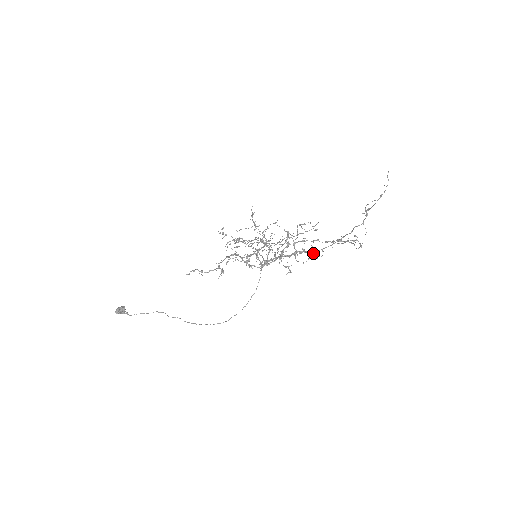
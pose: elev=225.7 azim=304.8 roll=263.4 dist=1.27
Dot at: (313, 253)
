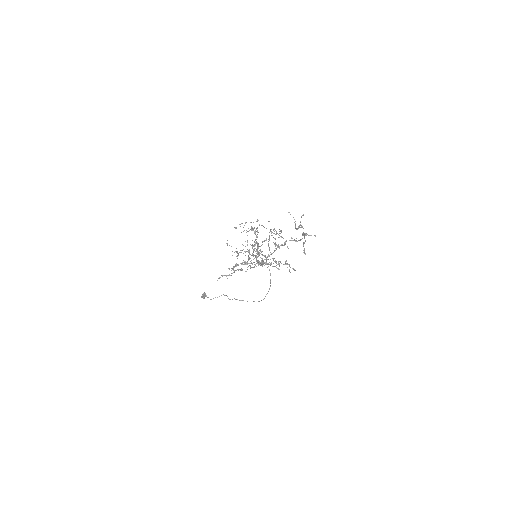
Dot at: (280, 262)
